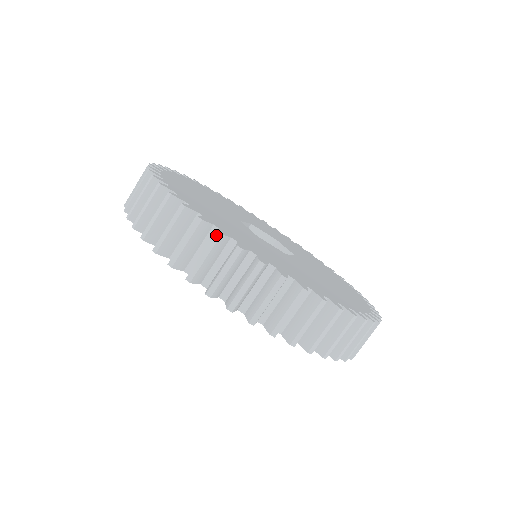
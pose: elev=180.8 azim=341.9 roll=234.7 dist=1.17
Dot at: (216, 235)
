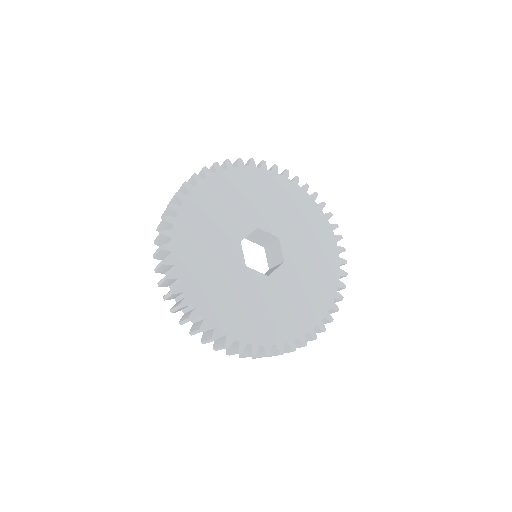
Dot at: (188, 319)
